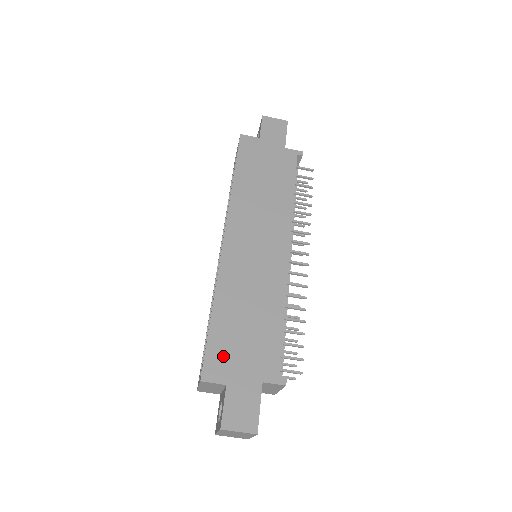
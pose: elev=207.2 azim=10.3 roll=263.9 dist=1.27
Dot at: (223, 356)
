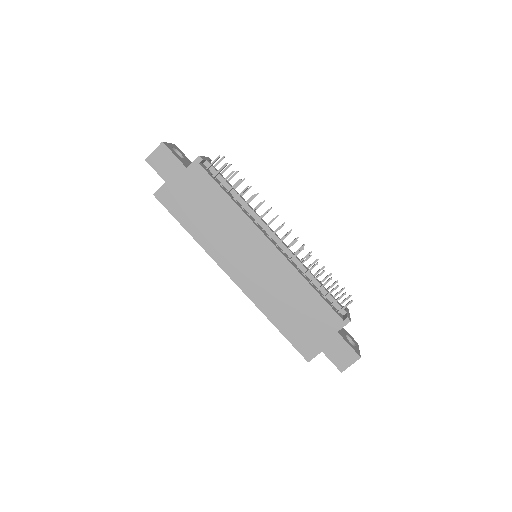
Dot at: (305, 340)
